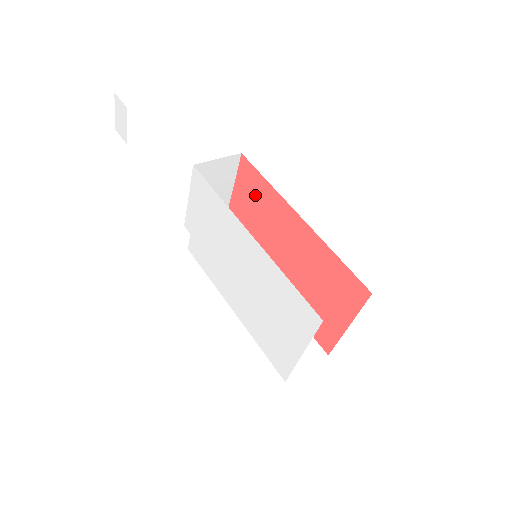
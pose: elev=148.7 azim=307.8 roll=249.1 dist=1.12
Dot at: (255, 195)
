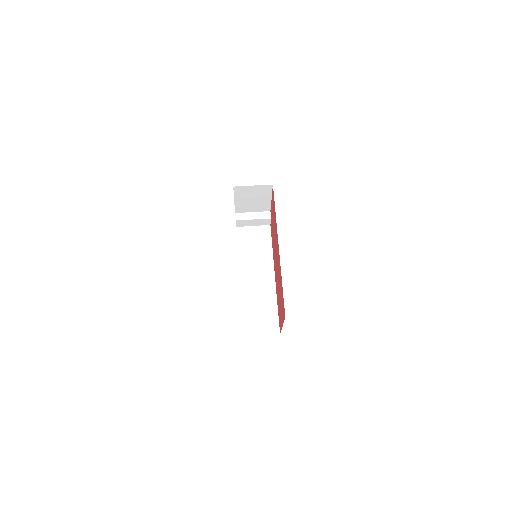
Dot at: occluded
